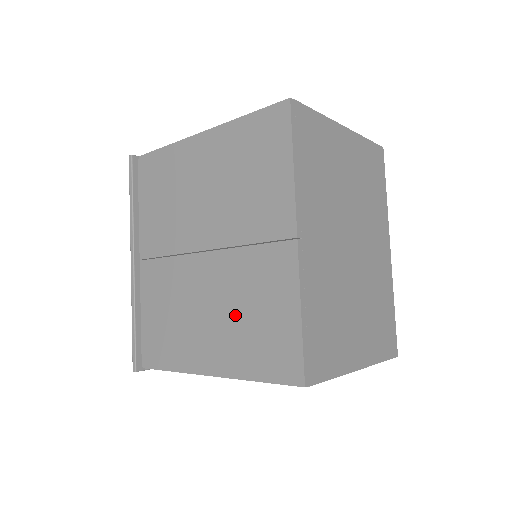
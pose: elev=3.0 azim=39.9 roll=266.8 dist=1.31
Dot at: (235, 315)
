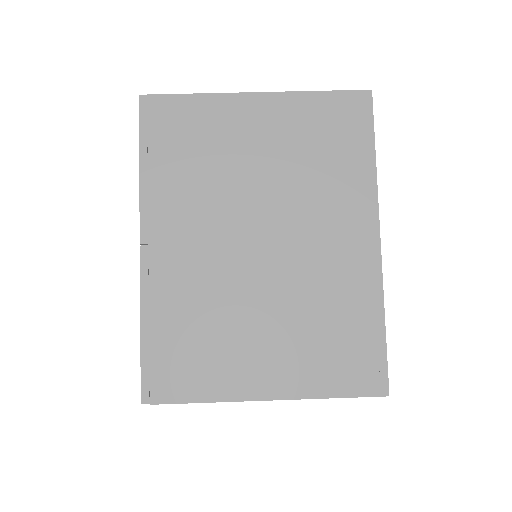
Dot at: occluded
